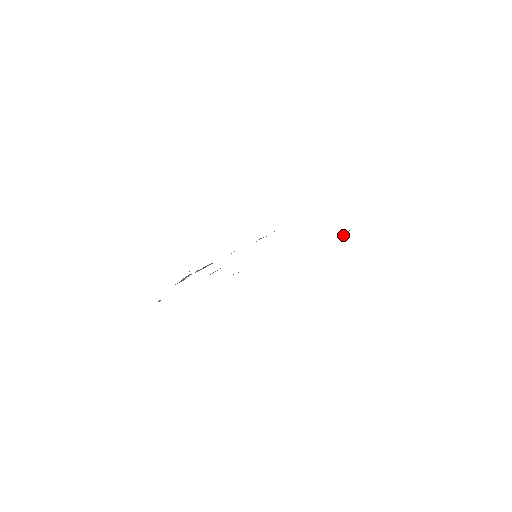
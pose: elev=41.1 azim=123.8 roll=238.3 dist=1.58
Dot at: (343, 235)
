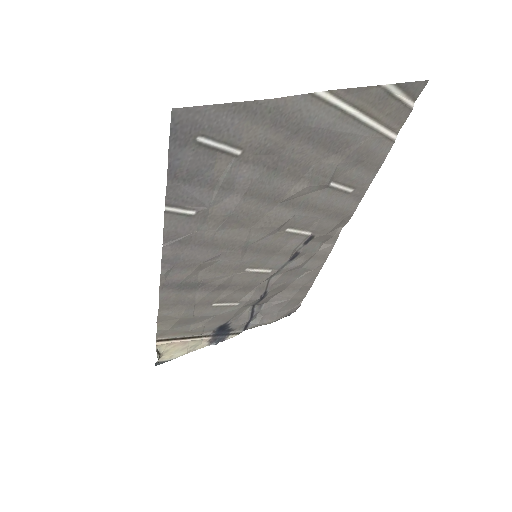
Dot at: (190, 146)
